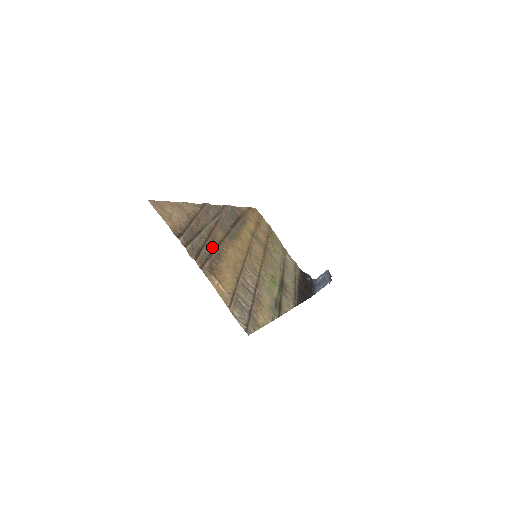
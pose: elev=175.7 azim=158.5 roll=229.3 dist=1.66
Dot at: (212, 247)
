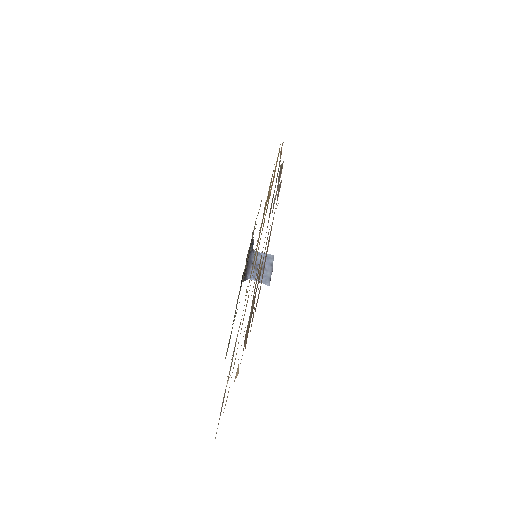
Dot at: occluded
